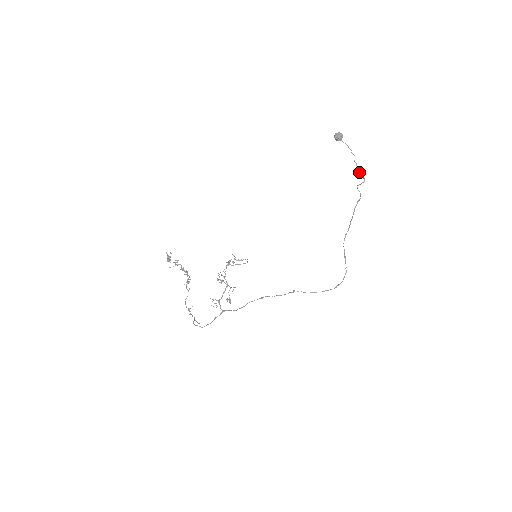
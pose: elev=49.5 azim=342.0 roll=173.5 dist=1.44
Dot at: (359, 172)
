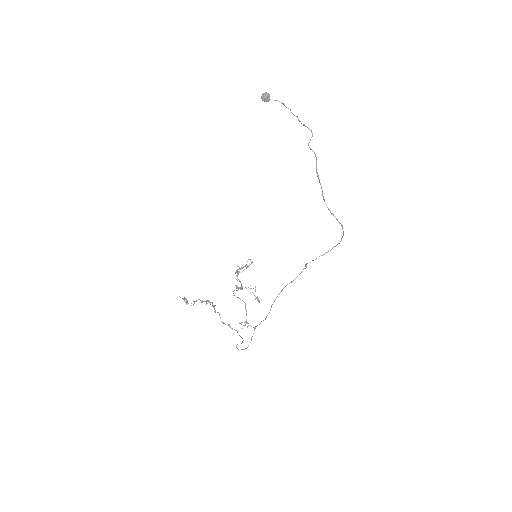
Dot at: (303, 125)
